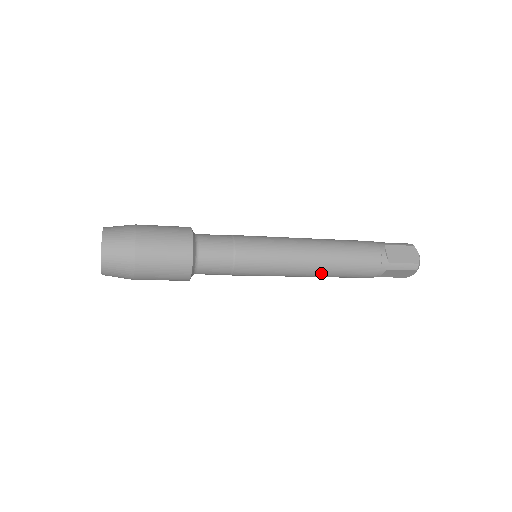
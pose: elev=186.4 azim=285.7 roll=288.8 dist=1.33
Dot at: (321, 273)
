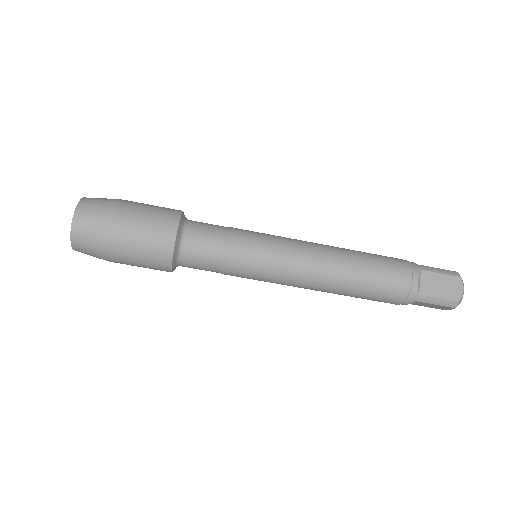
Dot at: (338, 261)
